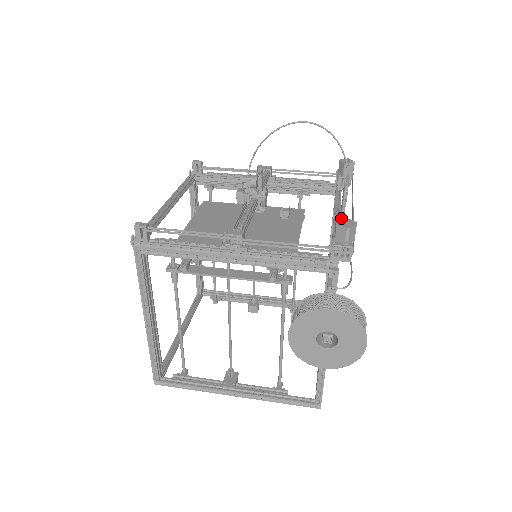
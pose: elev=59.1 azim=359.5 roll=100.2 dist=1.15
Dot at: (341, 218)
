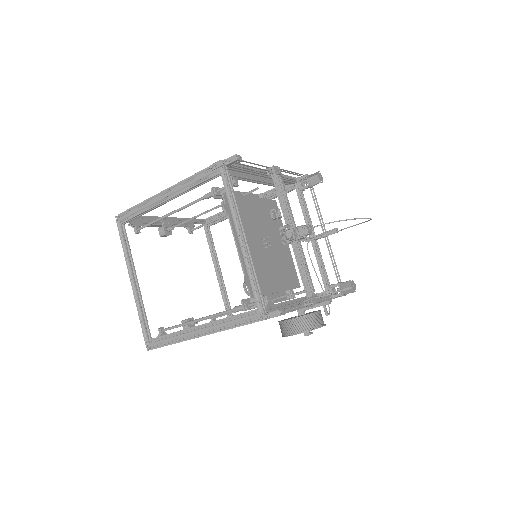
Dot at: (316, 240)
